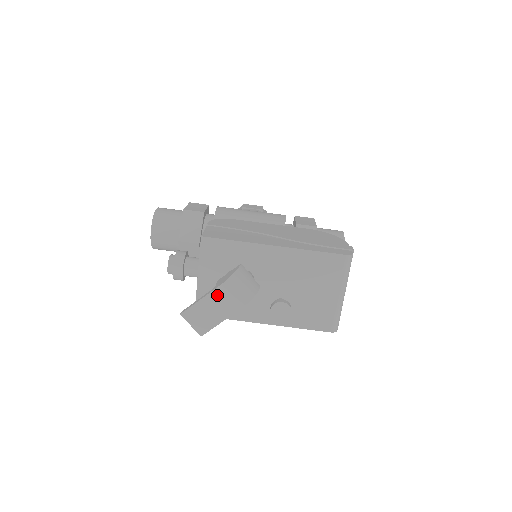
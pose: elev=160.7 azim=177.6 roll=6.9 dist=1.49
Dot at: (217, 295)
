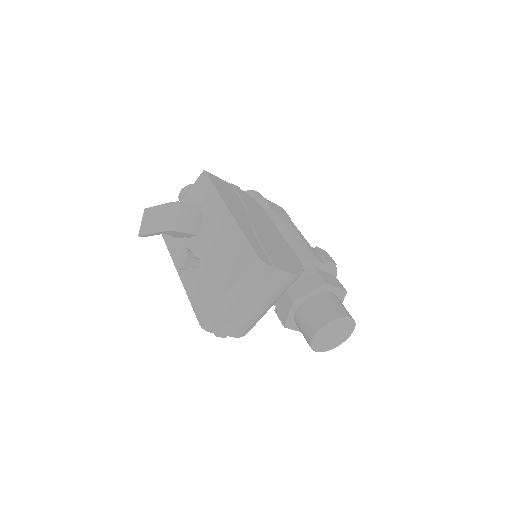
Dot at: (165, 209)
